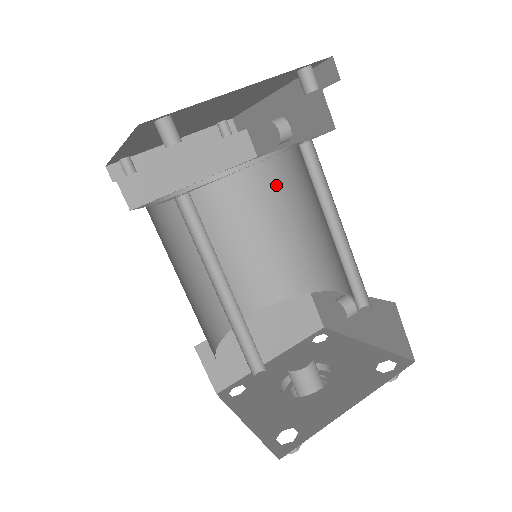
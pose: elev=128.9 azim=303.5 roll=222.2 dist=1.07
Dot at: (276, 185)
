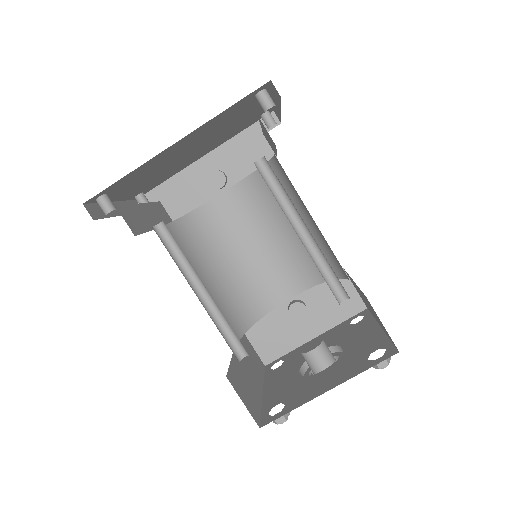
Dot at: (214, 229)
